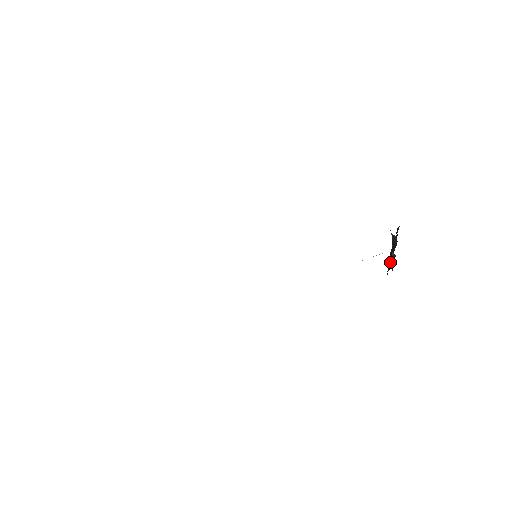
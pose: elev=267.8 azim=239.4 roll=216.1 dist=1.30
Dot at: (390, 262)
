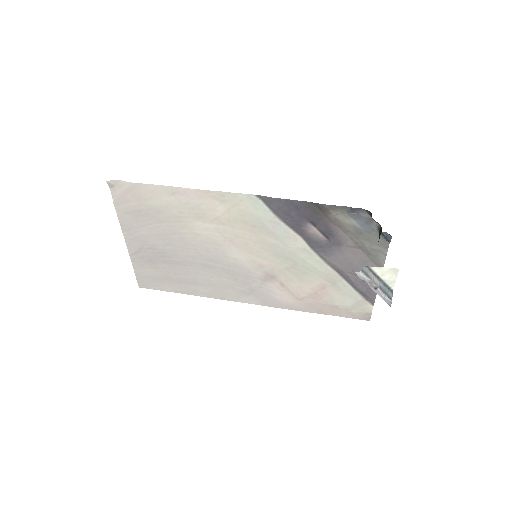
Dot at: occluded
